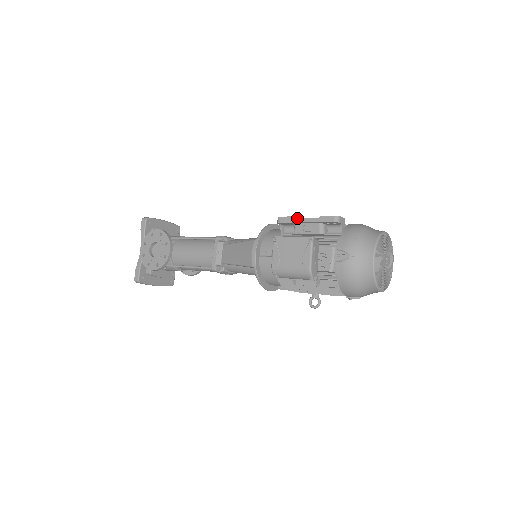
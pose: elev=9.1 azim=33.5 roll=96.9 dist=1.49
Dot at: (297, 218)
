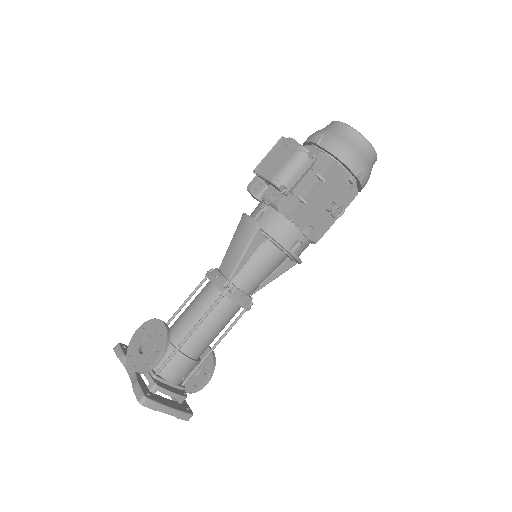
Dot at: occluded
